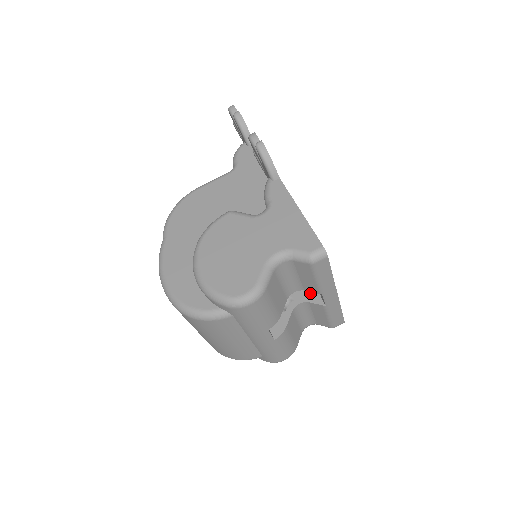
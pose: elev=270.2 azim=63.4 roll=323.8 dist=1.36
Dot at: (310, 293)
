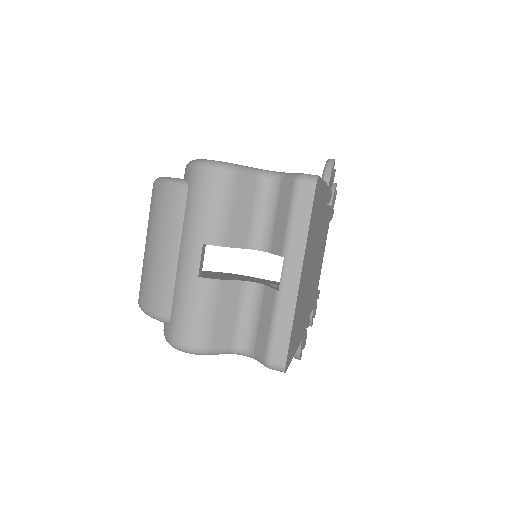
Dot at: occluded
